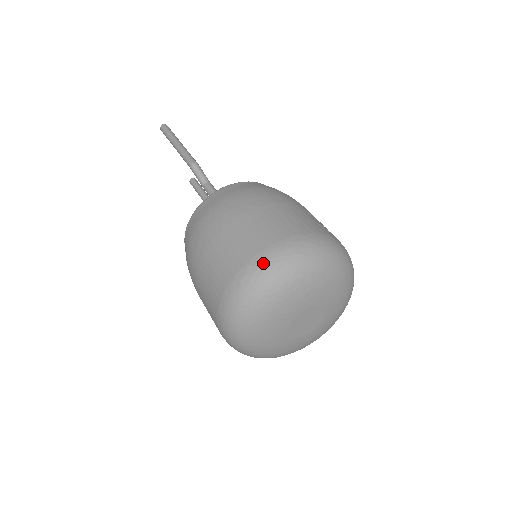
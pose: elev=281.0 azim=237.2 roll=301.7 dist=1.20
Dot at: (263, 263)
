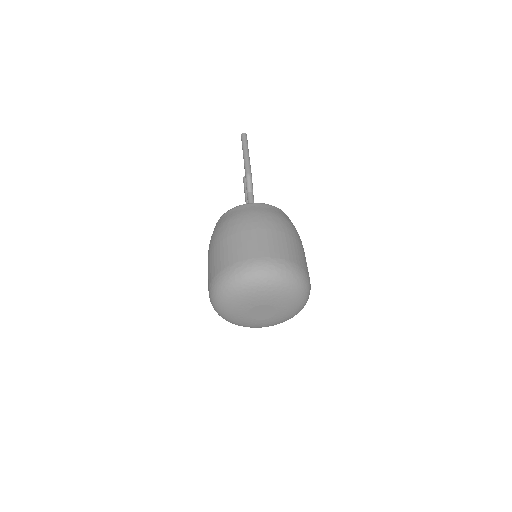
Dot at: (253, 265)
